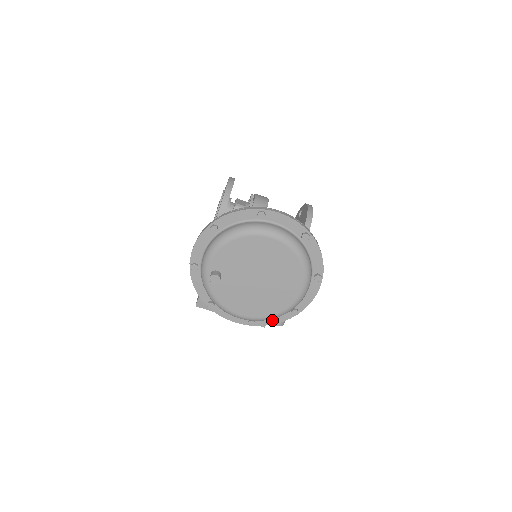
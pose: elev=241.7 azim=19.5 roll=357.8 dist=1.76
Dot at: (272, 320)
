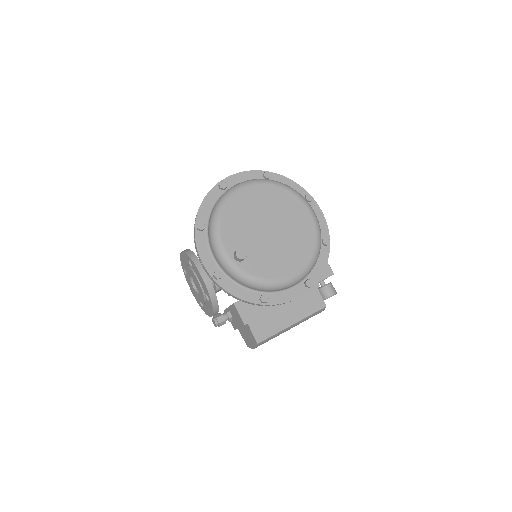
Dot at: (320, 267)
